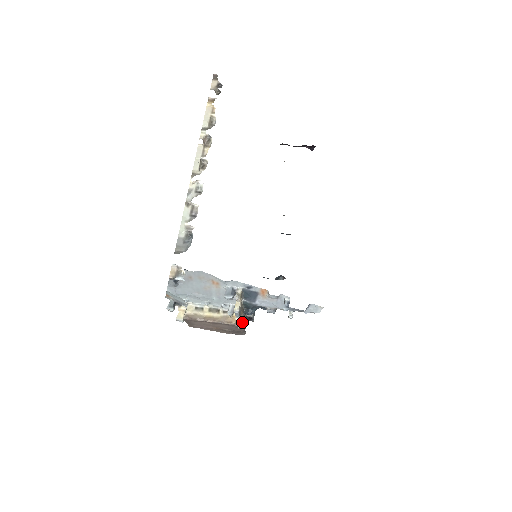
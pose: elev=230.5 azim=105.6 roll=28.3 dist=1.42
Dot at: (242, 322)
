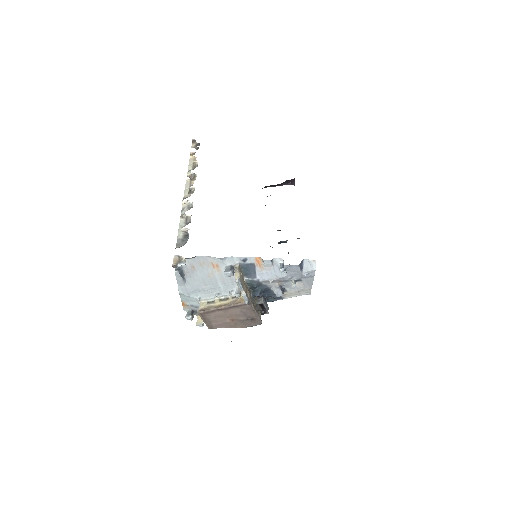
Dot at: (250, 301)
